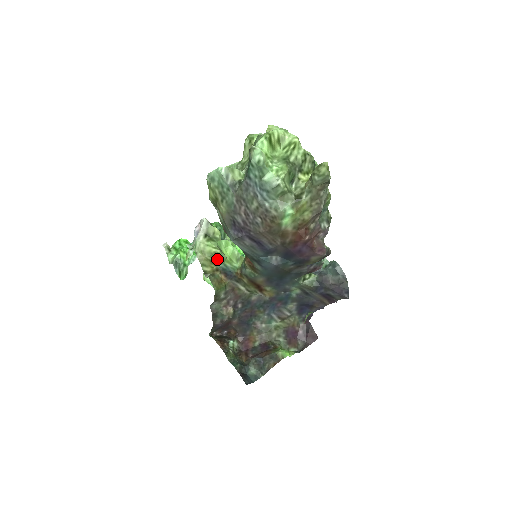
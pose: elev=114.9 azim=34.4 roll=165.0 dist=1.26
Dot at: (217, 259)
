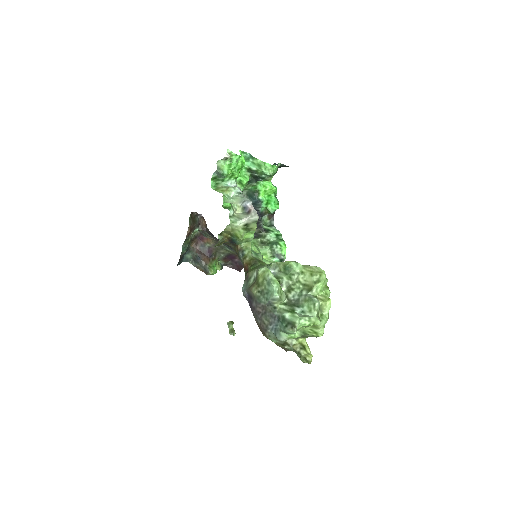
Dot at: (235, 238)
